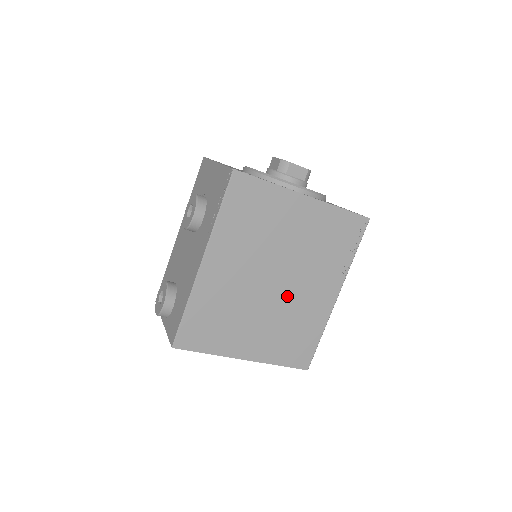
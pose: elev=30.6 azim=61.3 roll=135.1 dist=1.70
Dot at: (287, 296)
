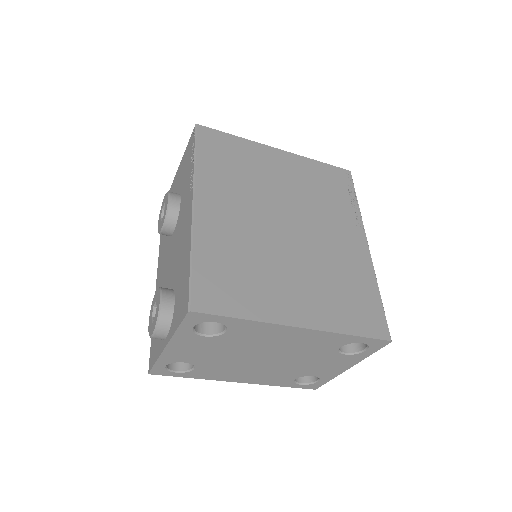
Dot at: (311, 243)
